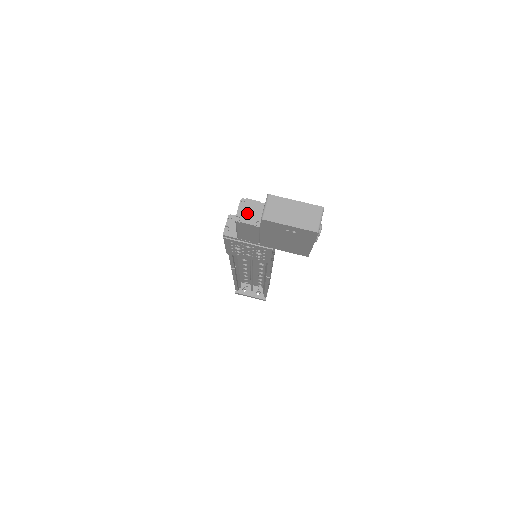
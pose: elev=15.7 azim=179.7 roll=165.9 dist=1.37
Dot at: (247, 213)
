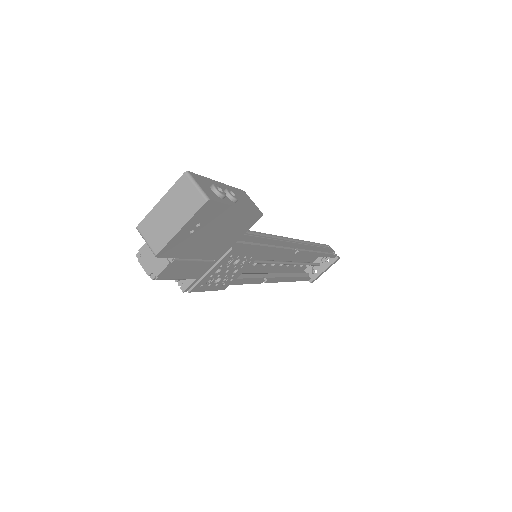
Dot at: (153, 262)
